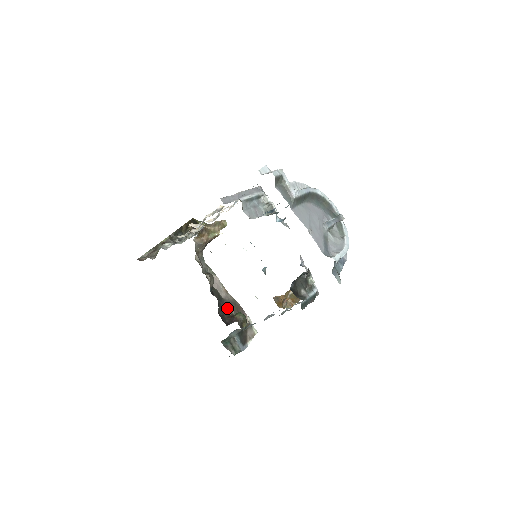
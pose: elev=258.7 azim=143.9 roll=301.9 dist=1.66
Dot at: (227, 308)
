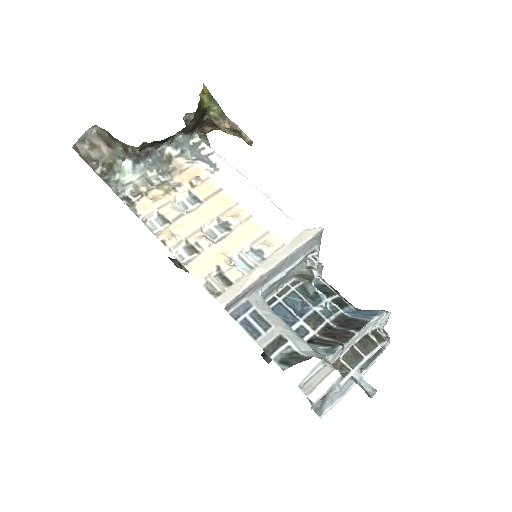
Dot at: occluded
